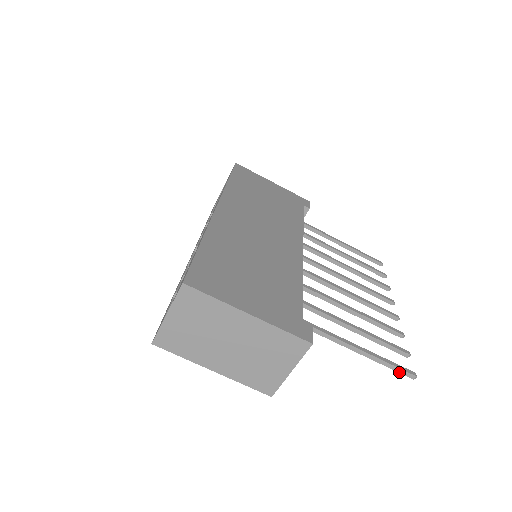
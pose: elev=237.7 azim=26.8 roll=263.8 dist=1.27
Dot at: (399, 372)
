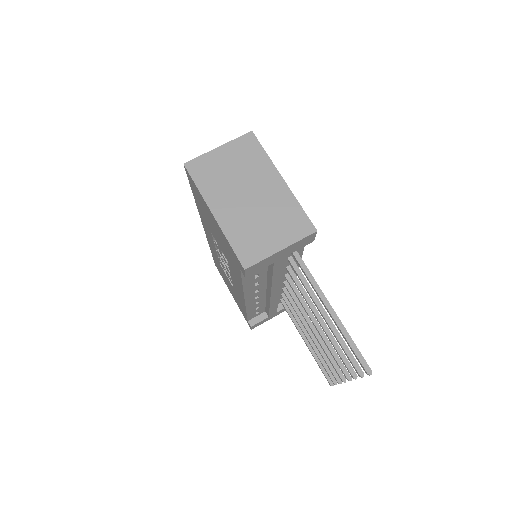
Dot at: (357, 356)
